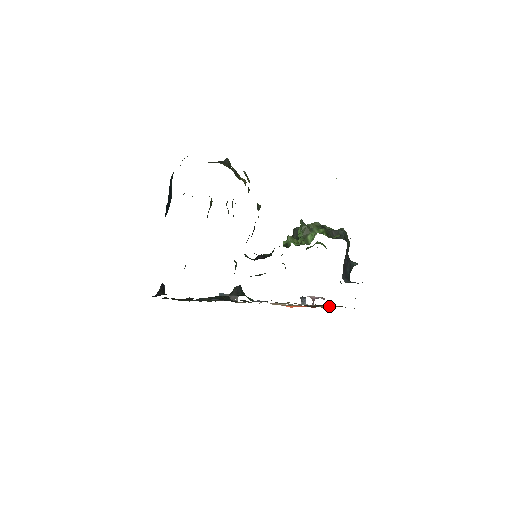
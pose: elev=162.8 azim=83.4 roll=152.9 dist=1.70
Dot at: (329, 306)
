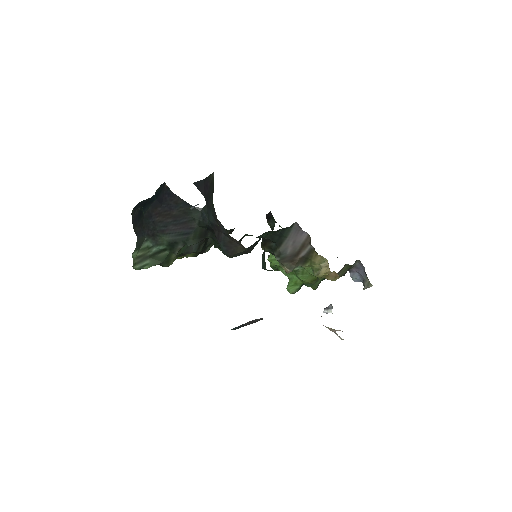
Dot at: occluded
